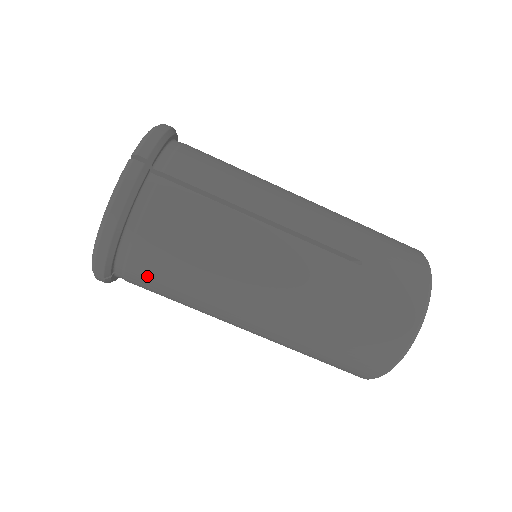
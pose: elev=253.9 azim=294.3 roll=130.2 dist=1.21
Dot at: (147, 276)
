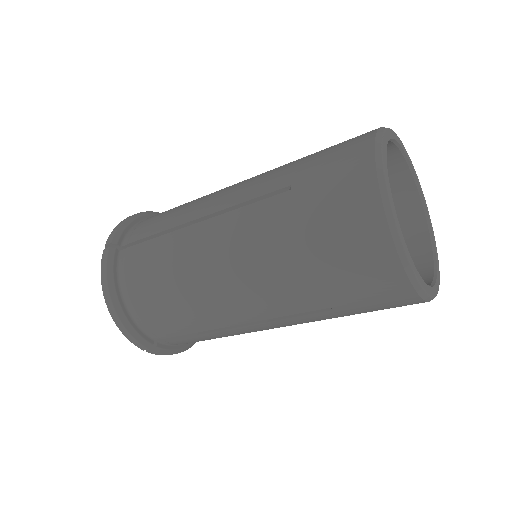
Dot at: occluded
